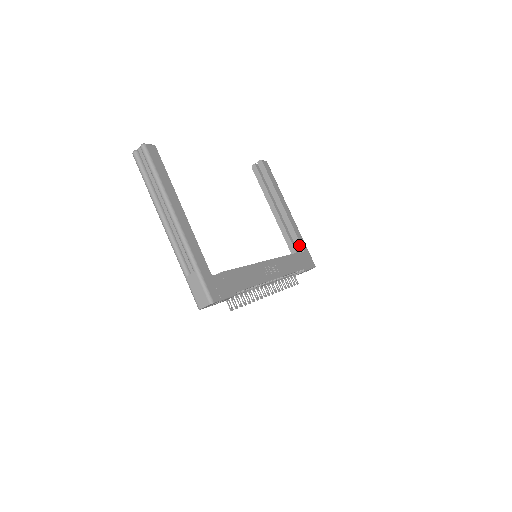
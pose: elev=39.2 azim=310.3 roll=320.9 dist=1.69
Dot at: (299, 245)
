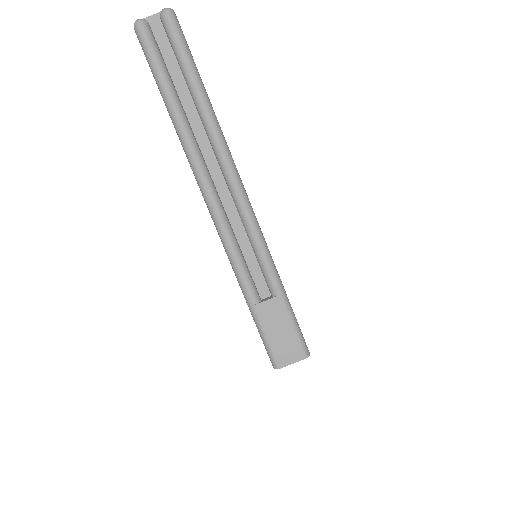
Dot at: occluded
